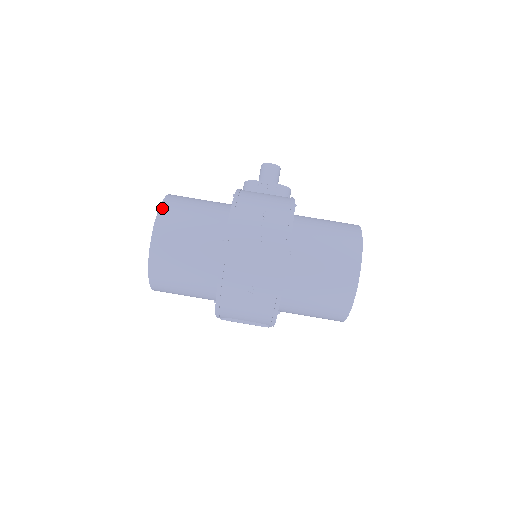
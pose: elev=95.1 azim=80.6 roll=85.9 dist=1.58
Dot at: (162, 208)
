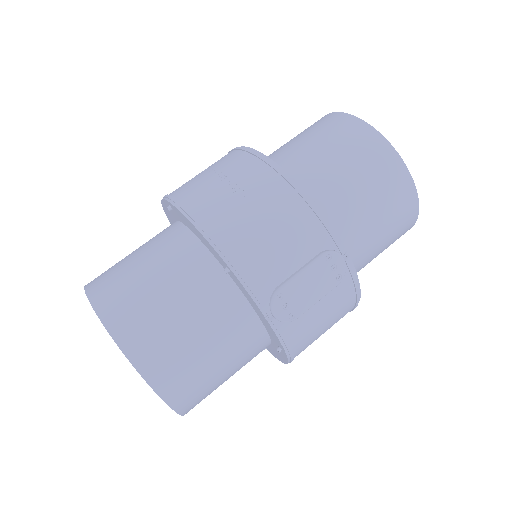
Dot at: occluded
